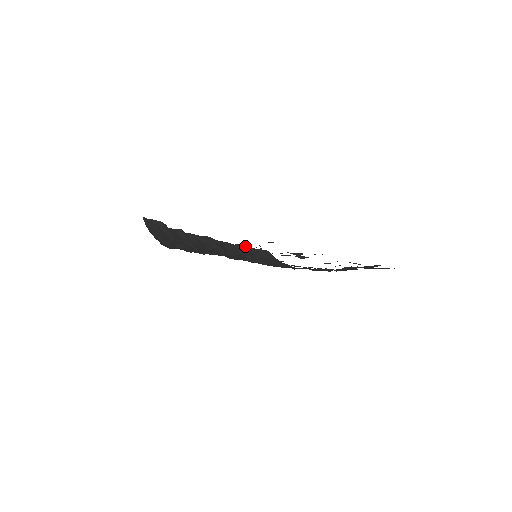
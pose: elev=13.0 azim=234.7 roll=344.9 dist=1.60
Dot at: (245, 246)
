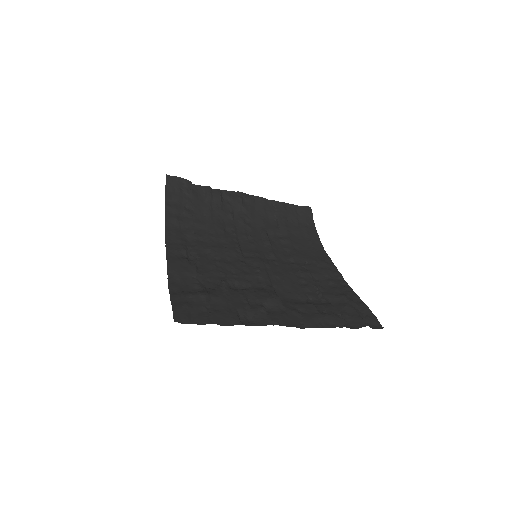
Dot at: (283, 202)
